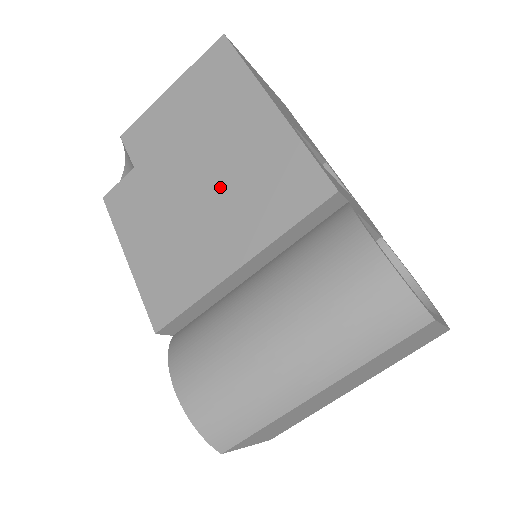
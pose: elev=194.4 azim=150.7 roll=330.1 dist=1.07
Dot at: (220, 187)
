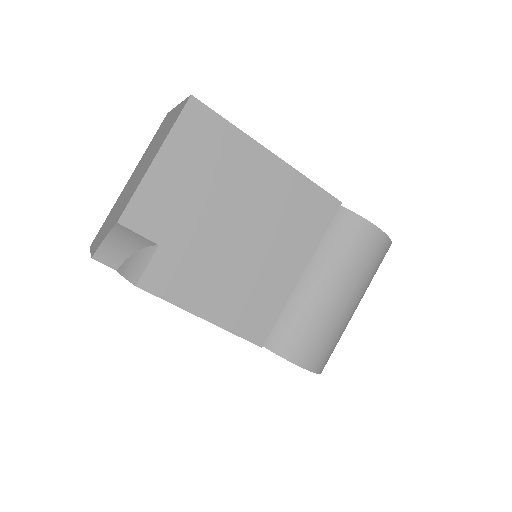
Dot at: (260, 229)
